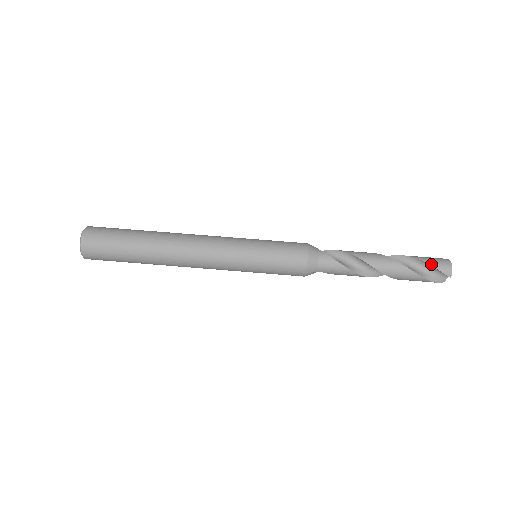
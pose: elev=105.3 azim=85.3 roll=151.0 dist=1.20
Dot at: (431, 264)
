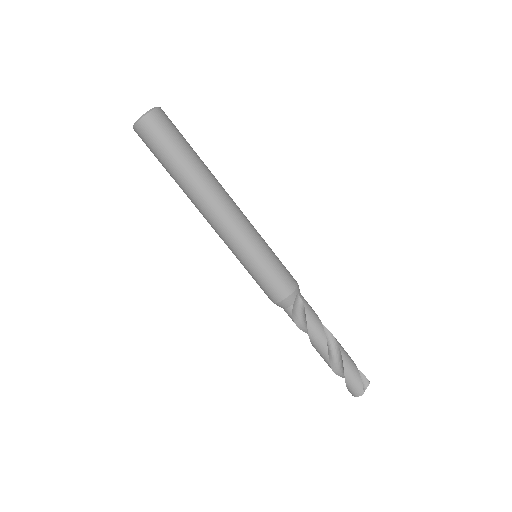
Dot at: (346, 384)
